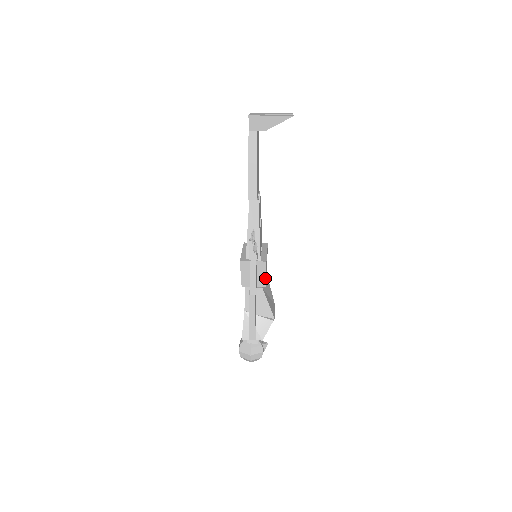
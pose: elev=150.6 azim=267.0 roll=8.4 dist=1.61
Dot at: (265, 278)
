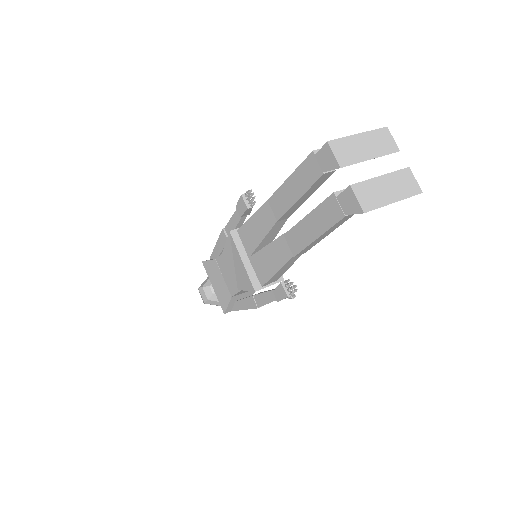
Dot at: occluded
